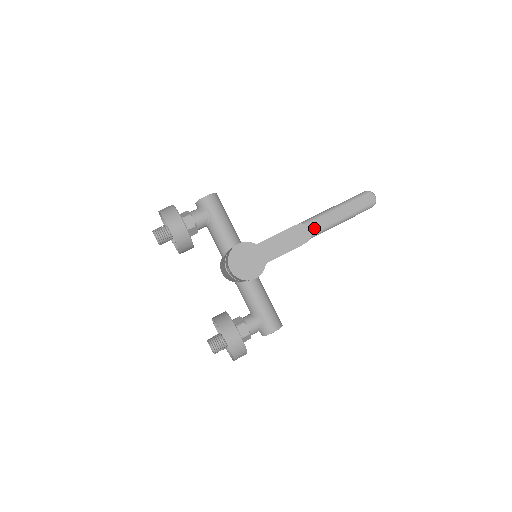
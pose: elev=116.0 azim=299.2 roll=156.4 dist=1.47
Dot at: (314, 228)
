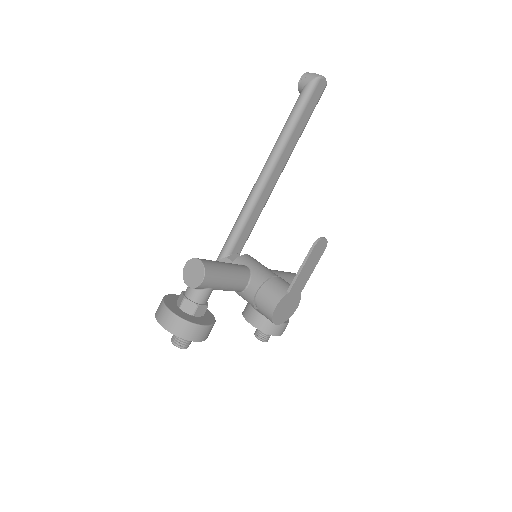
Dot at: (280, 169)
